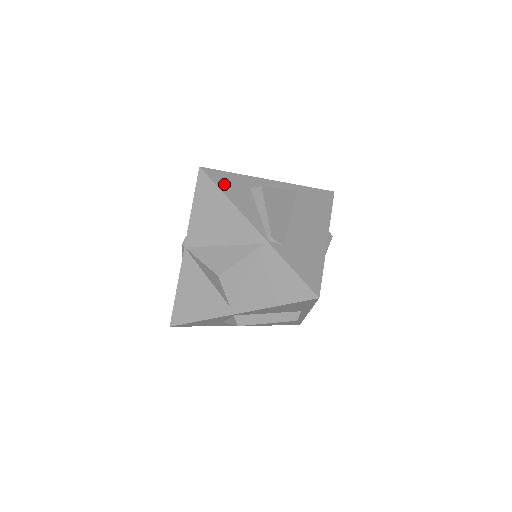
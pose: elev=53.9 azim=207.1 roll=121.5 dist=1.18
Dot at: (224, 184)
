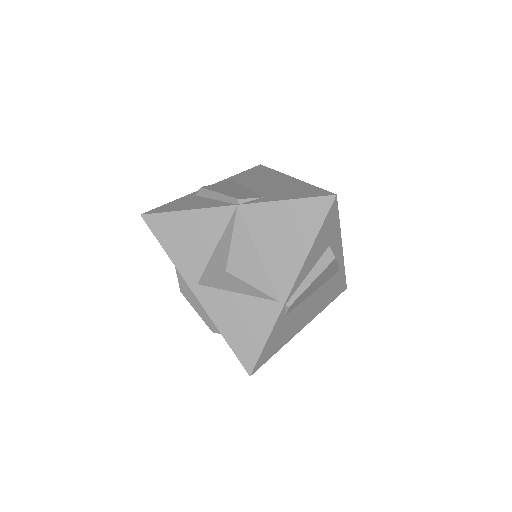
Dot at: (326, 227)
